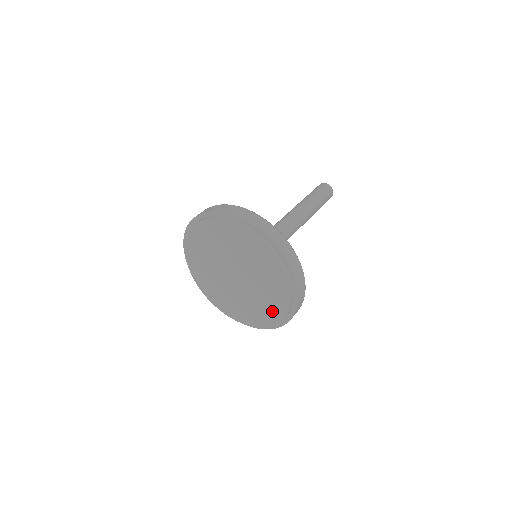
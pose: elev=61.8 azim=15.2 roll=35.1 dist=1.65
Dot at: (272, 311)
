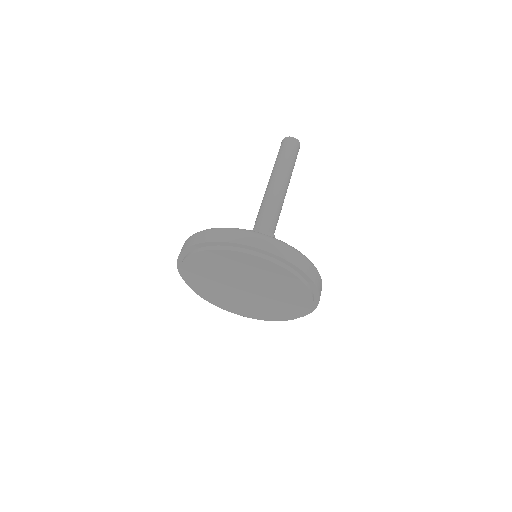
Dot at: (296, 293)
